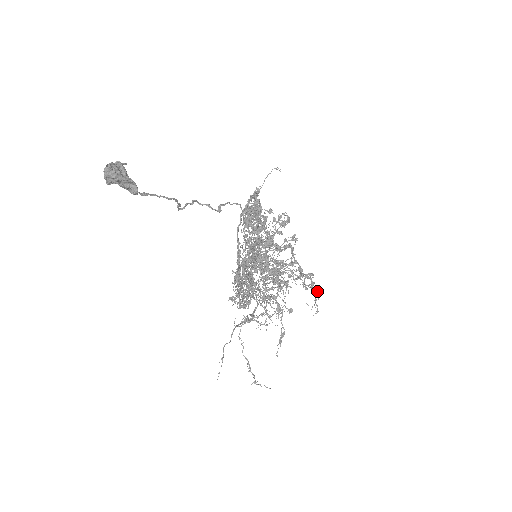
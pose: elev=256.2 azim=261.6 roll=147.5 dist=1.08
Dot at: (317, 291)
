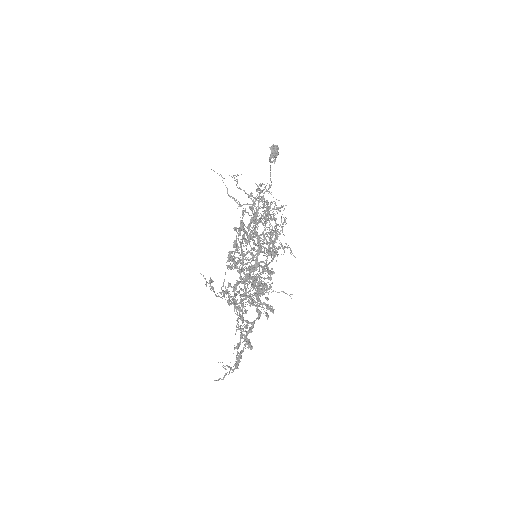
Dot at: occluded
